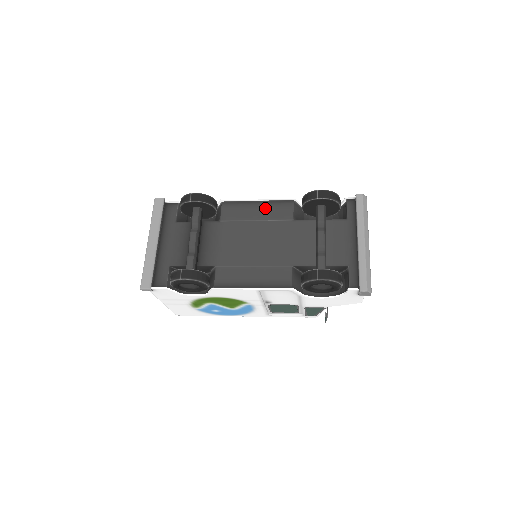
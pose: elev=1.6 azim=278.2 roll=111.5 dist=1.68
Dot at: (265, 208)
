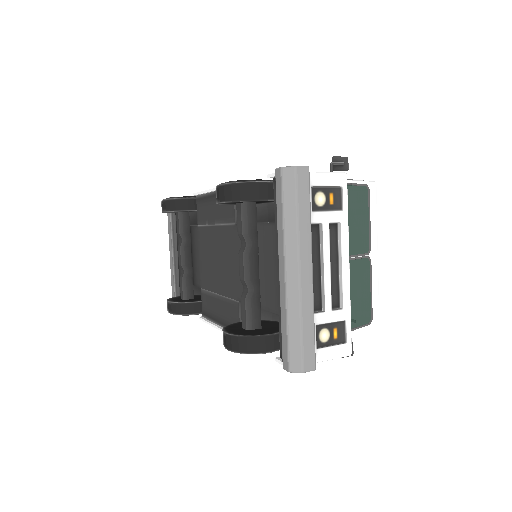
Dot at: (217, 204)
